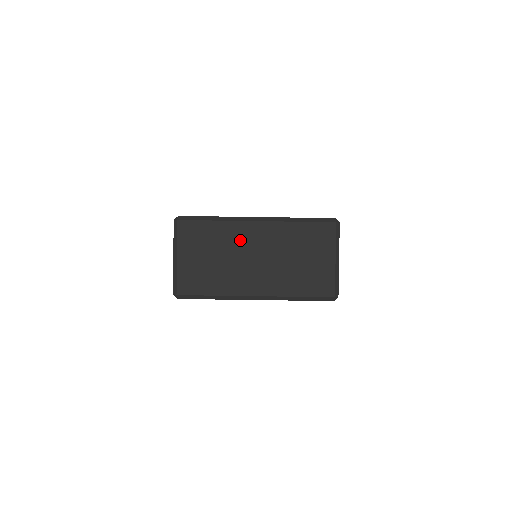
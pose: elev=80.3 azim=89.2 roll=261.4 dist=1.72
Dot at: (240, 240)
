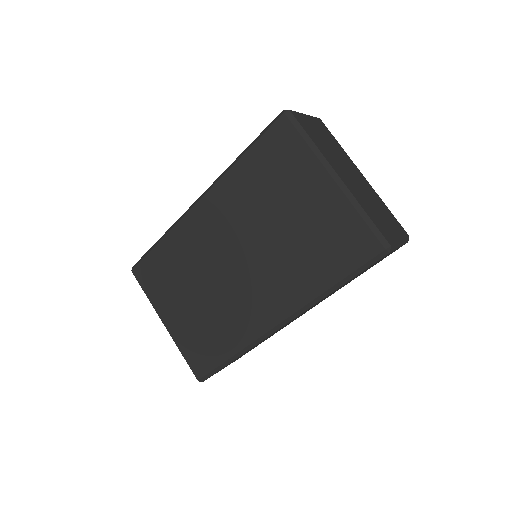
Dot at: (348, 163)
